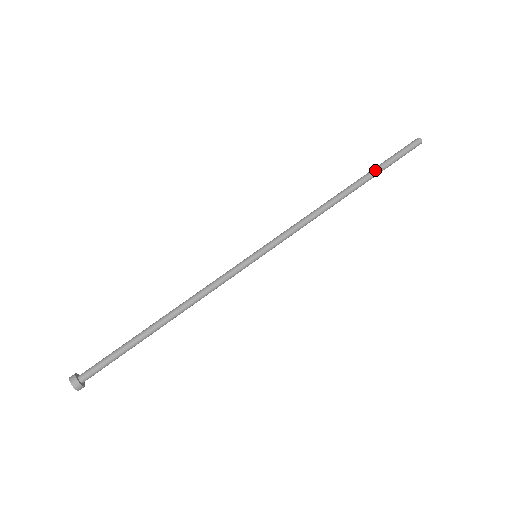
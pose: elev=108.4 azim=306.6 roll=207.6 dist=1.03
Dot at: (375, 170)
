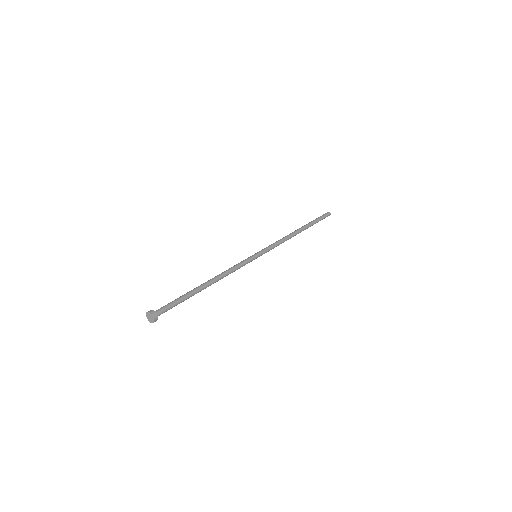
Dot at: (310, 222)
